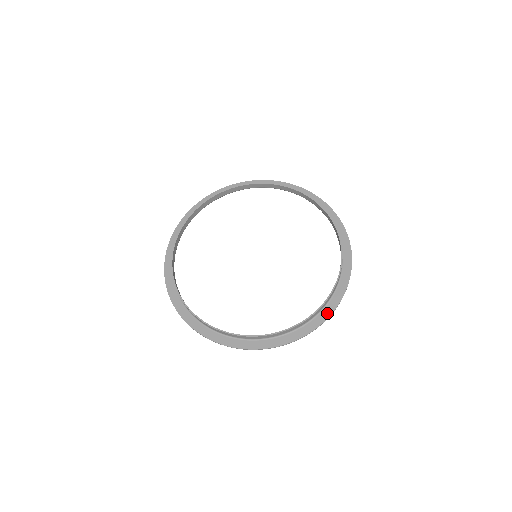
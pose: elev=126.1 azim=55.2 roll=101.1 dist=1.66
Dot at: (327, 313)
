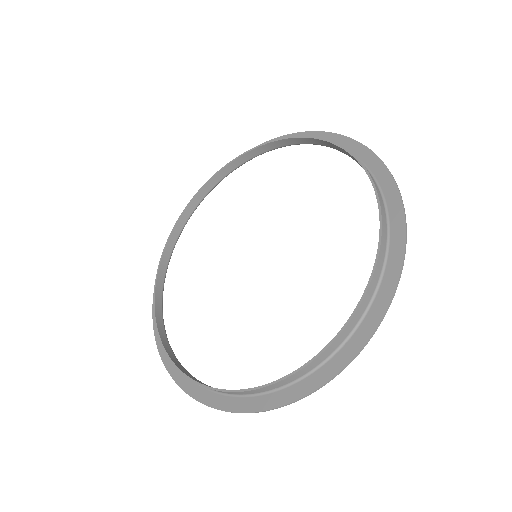
Dot at: (378, 311)
